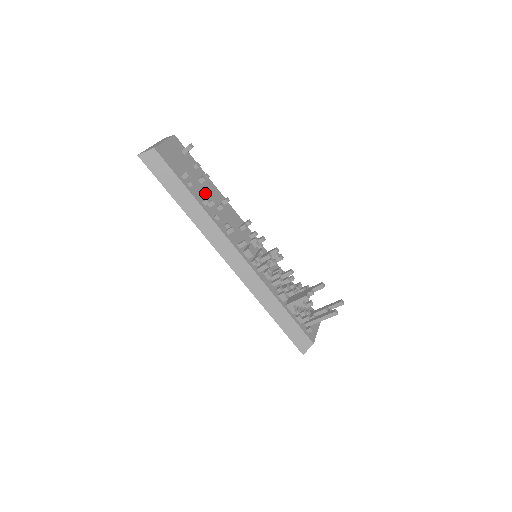
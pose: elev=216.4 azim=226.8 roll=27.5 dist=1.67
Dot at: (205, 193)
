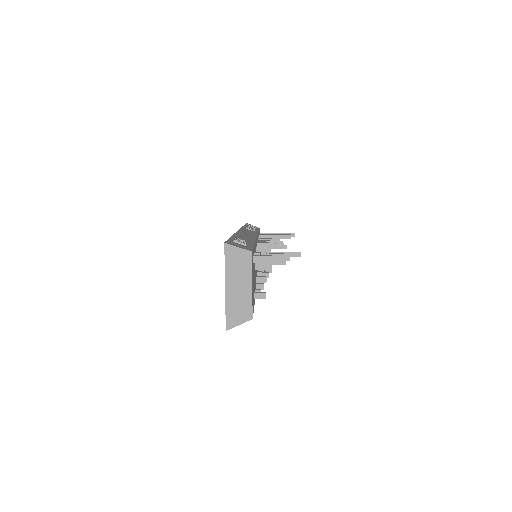
Dot at: occluded
